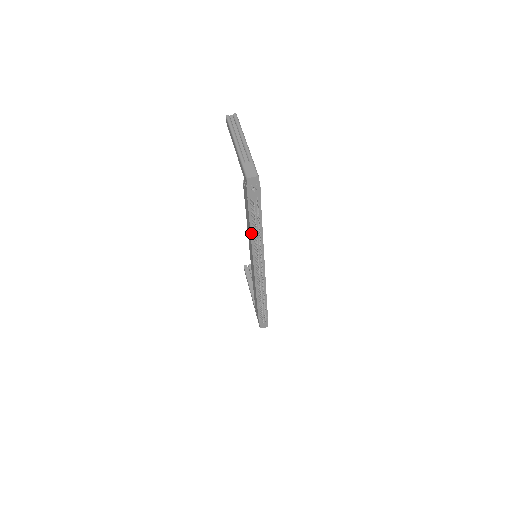
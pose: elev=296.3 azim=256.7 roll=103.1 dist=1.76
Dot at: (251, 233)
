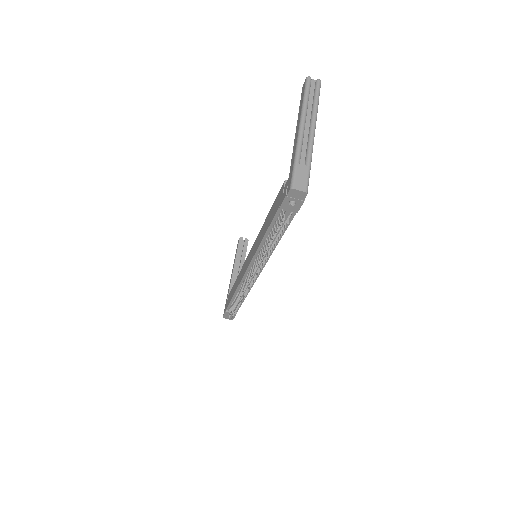
Dot at: (263, 240)
